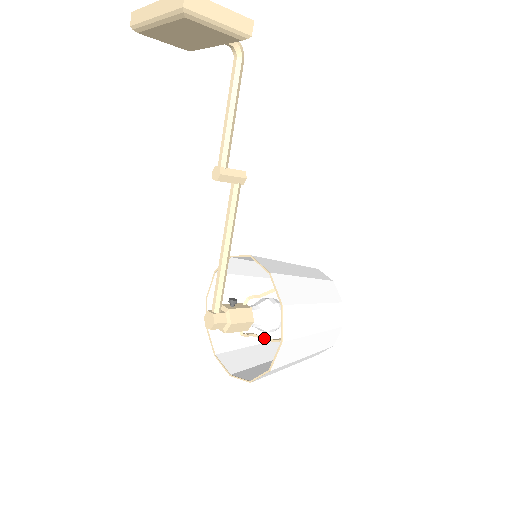
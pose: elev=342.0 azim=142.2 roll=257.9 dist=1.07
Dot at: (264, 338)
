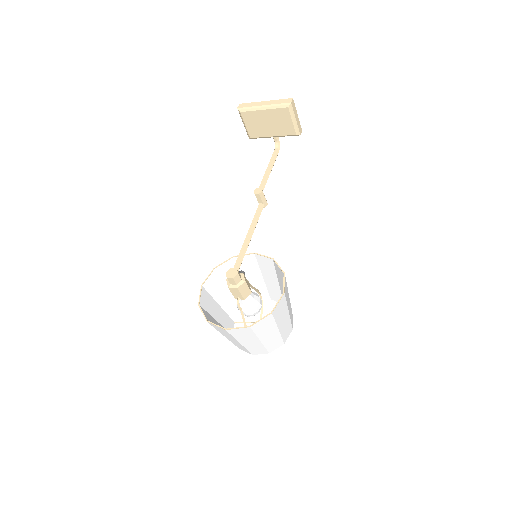
Dot at: (244, 320)
